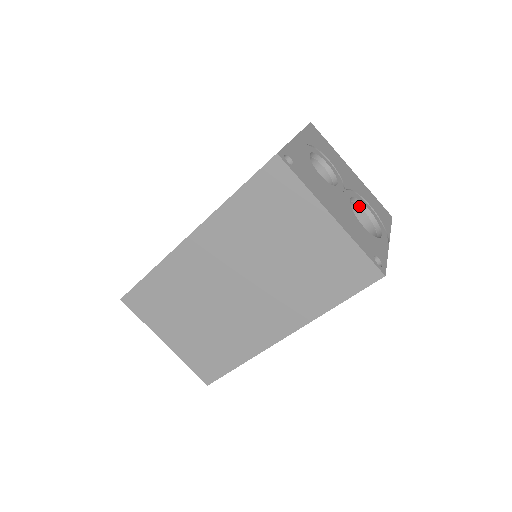
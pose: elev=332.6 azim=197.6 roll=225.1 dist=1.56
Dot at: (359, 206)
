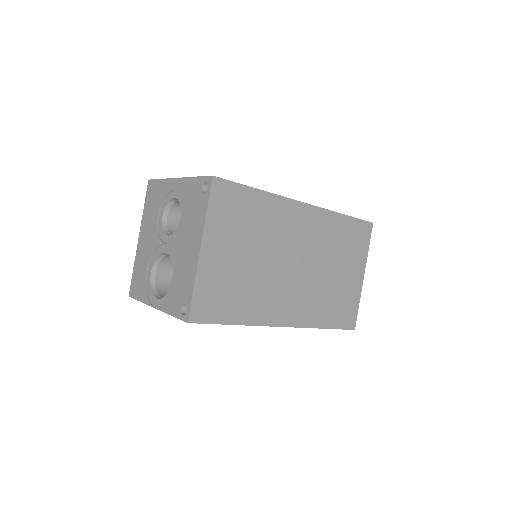
Dot at: occluded
